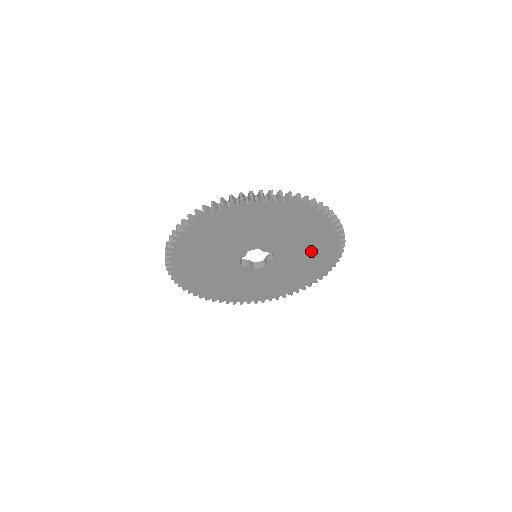
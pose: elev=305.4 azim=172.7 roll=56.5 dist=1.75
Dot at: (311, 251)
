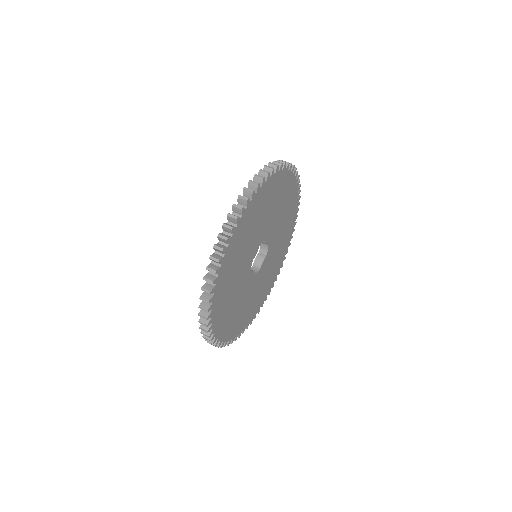
Dot at: (282, 239)
